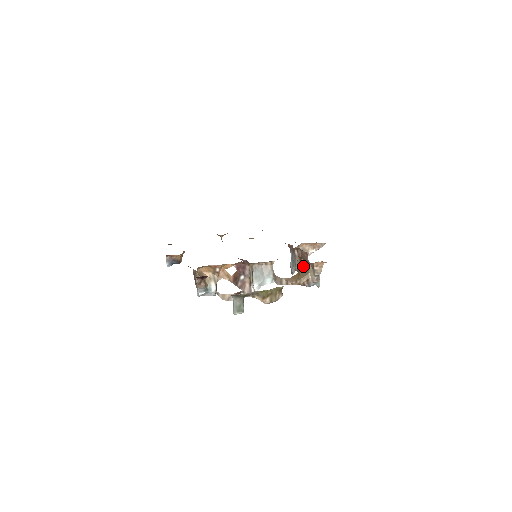
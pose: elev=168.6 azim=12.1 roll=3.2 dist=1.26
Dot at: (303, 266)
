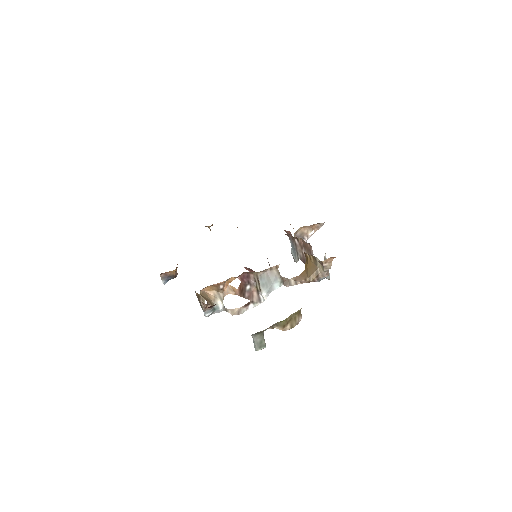
Dot at: (309, 261)
